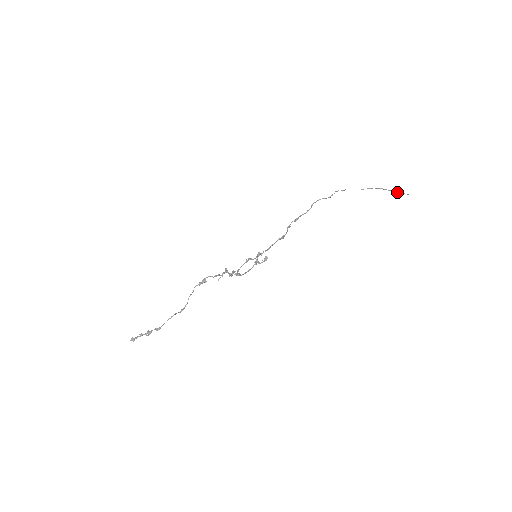
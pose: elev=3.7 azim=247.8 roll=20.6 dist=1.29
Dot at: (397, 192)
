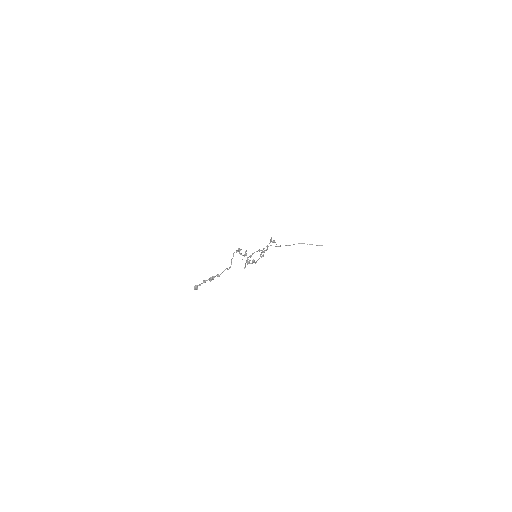
Dot at: occluded
